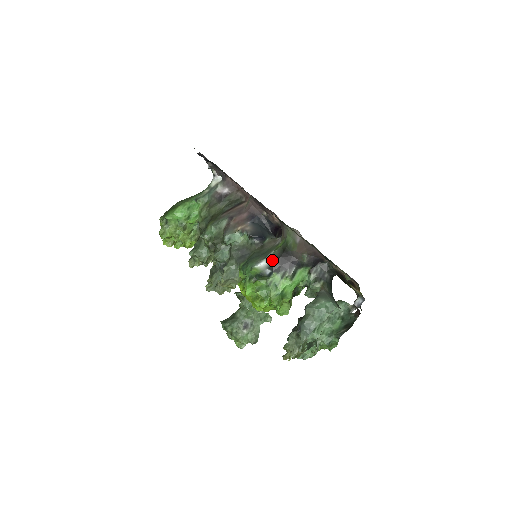
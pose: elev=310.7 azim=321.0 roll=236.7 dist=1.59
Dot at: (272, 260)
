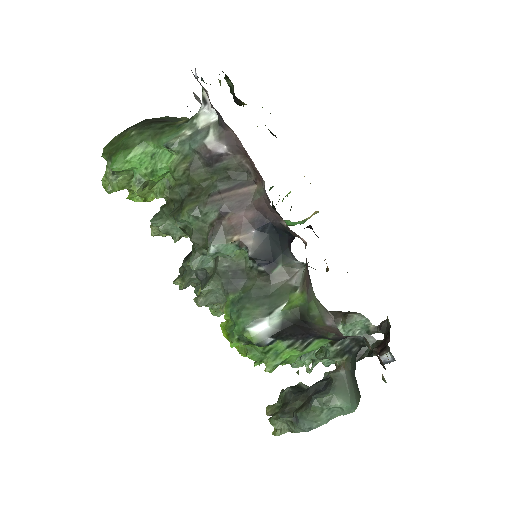
Dot at: (279, 325)
